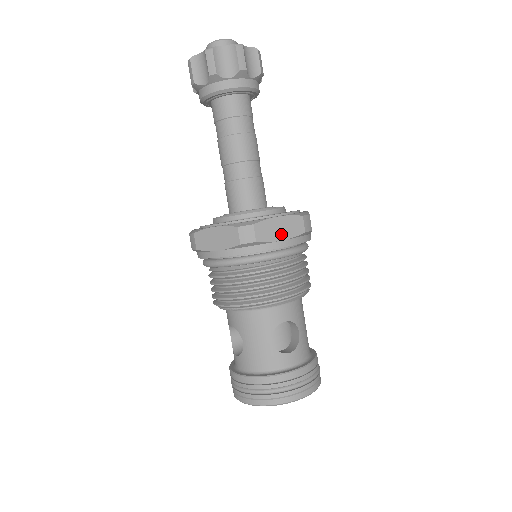
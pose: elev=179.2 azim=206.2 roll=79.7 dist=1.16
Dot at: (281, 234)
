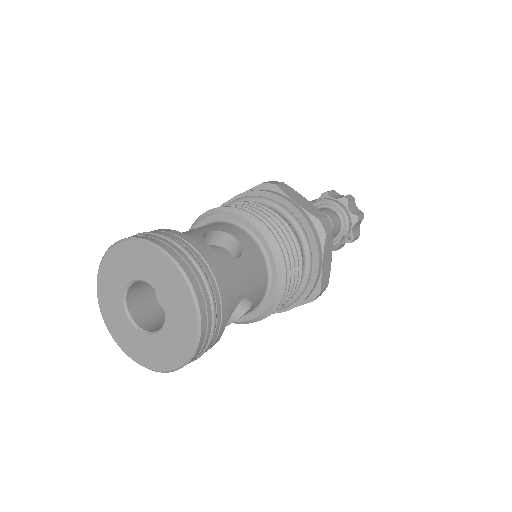
Dot at: (299, 202)
